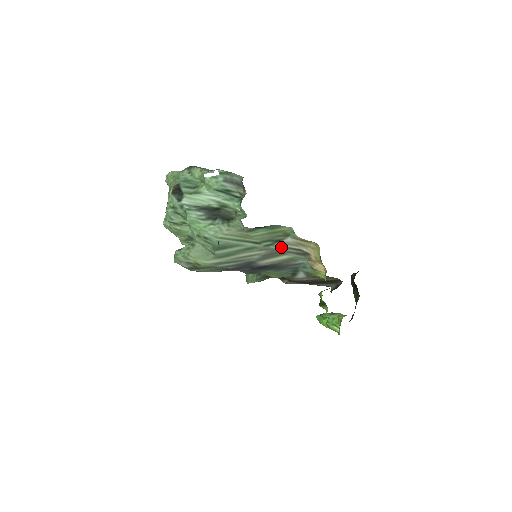
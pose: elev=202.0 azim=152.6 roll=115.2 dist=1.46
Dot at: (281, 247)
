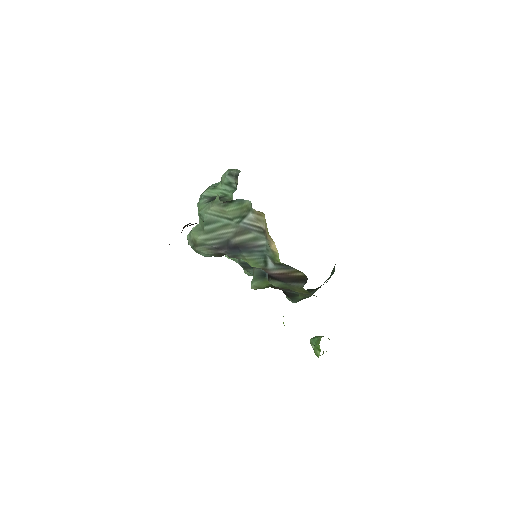
Dot at: (247, 224)
